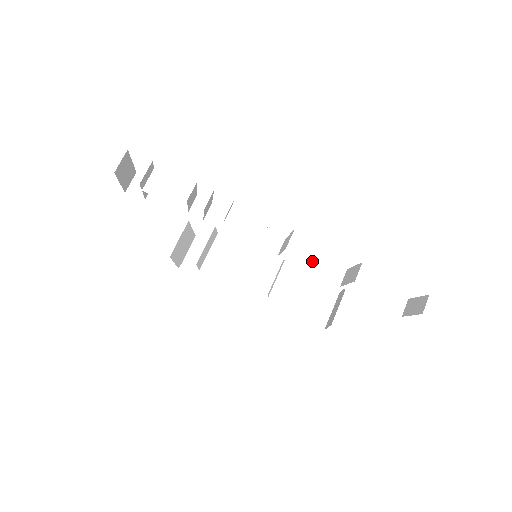
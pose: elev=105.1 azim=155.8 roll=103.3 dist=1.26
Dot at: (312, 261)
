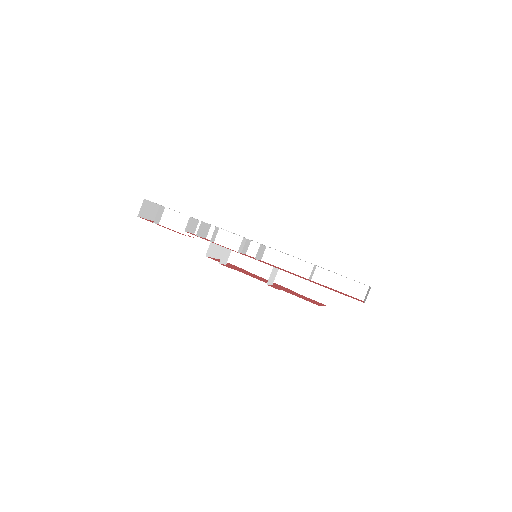
Dot at: (288, 261)
